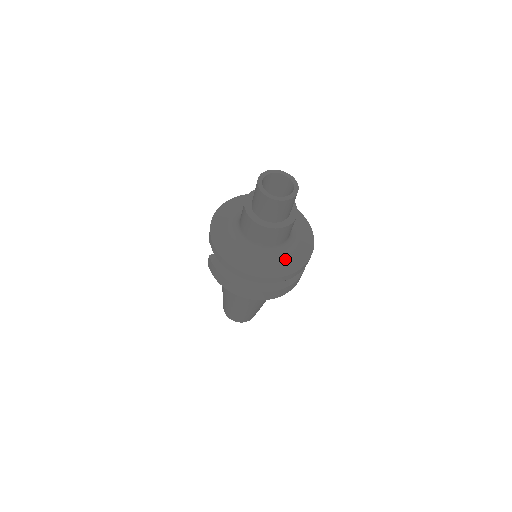
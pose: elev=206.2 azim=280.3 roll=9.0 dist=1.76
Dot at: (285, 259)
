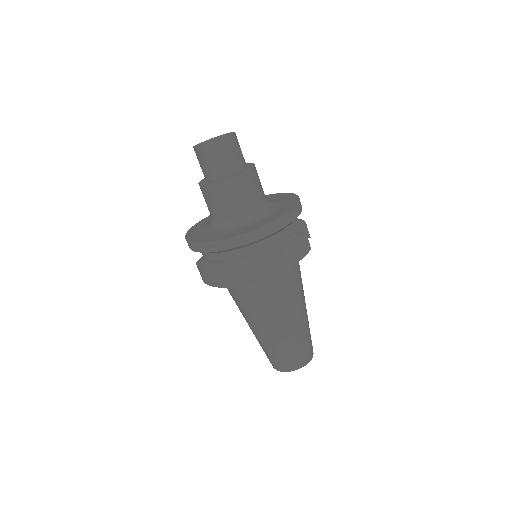
Dot at: (261, 220)
